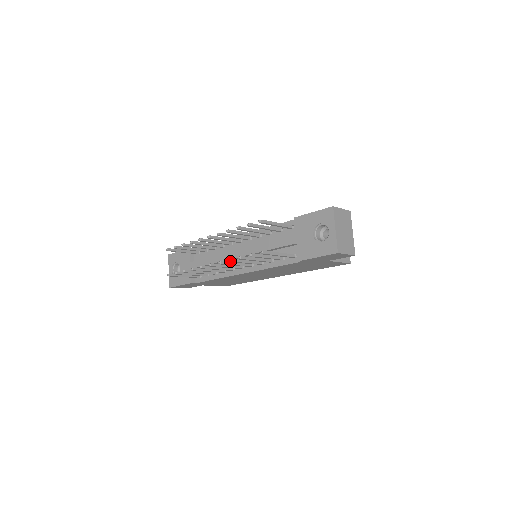
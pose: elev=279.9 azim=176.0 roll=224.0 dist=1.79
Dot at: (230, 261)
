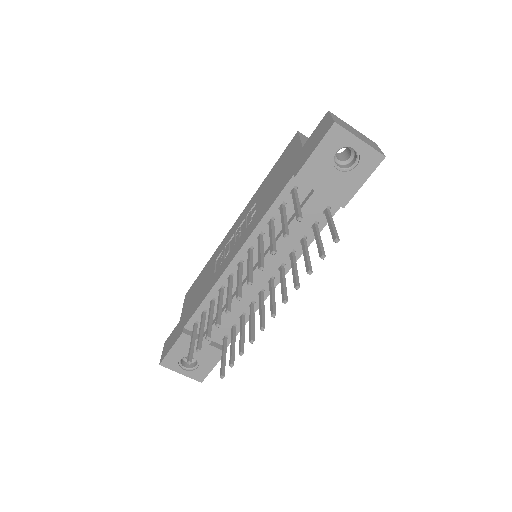
Dot at: occluded
